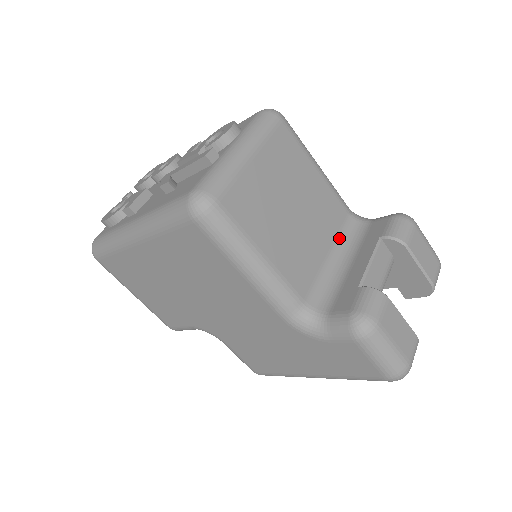
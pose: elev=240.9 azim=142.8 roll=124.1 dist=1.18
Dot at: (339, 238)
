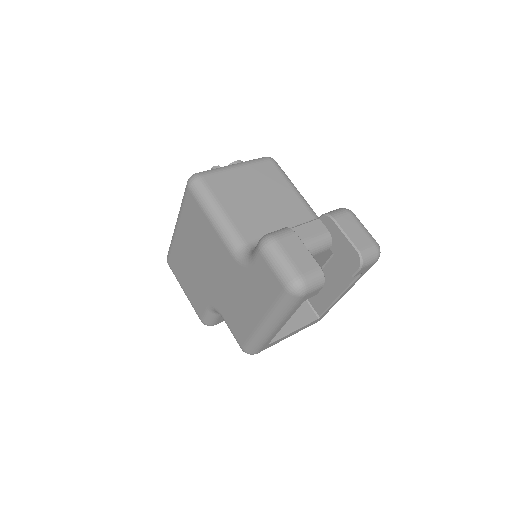
Dot at: occluded
